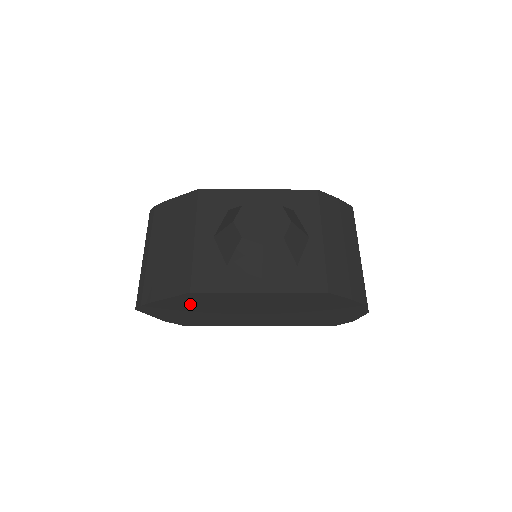
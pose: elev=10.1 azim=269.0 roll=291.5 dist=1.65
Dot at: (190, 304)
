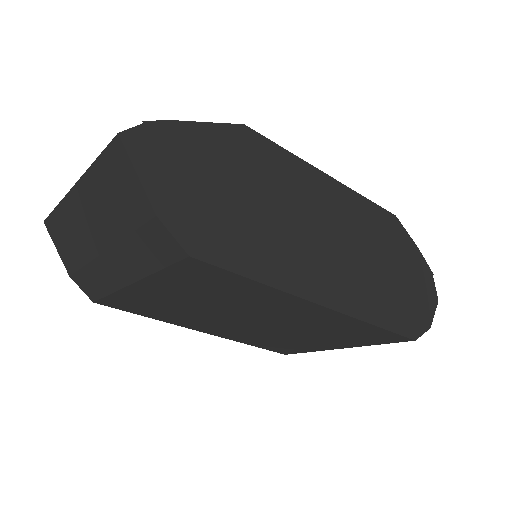
Dot at: (233, 163)
